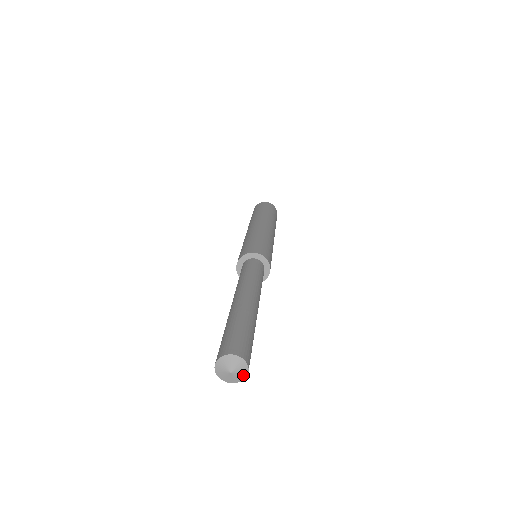
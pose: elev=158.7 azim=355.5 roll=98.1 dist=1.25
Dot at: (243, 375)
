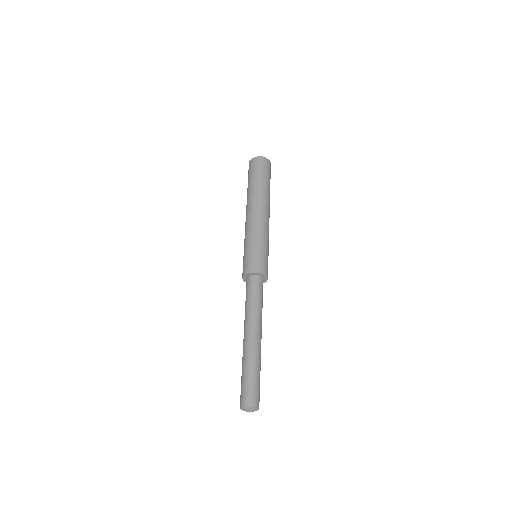
Dot at: occluded
